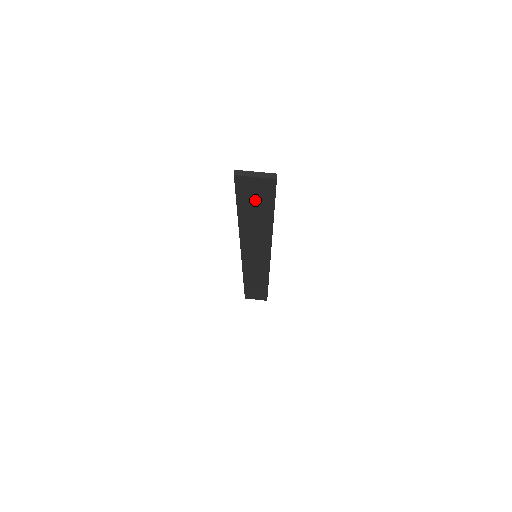
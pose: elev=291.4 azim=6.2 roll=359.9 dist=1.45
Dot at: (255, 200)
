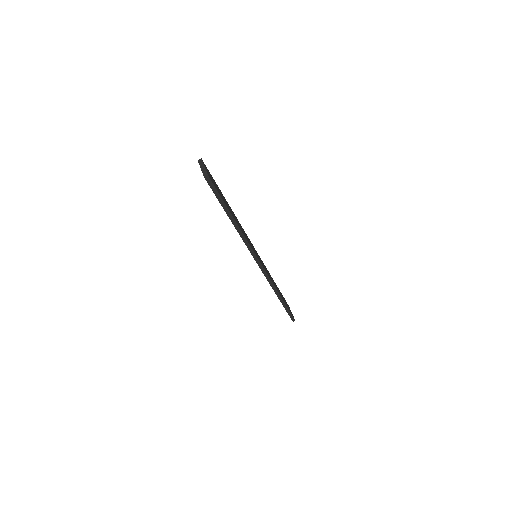
Dot at: occluded
